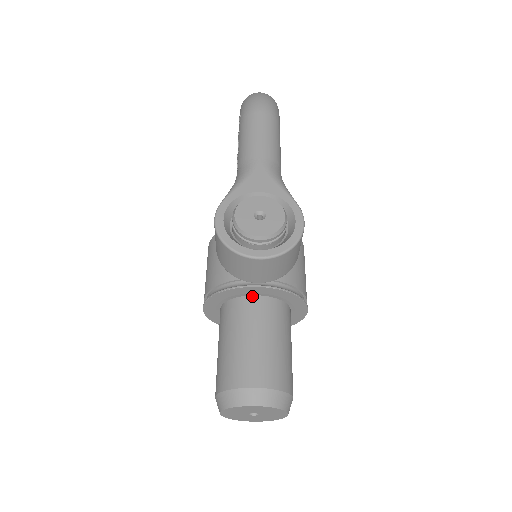
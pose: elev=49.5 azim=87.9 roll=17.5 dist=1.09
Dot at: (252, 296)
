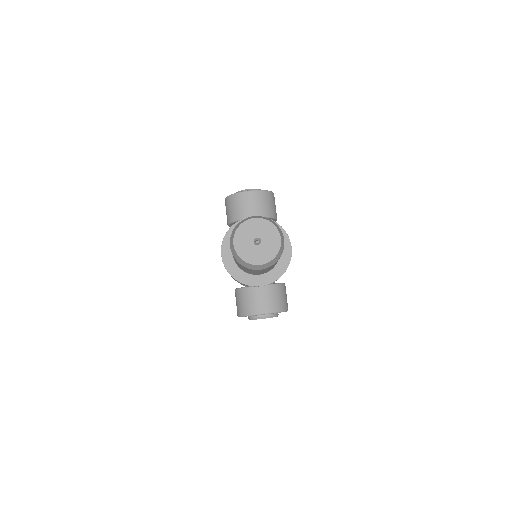
Dot at: occluded
